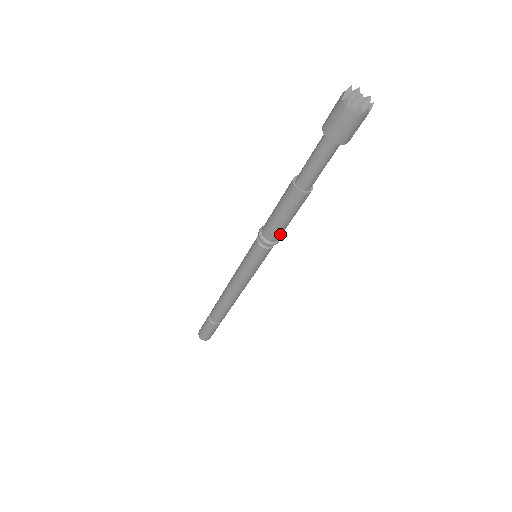
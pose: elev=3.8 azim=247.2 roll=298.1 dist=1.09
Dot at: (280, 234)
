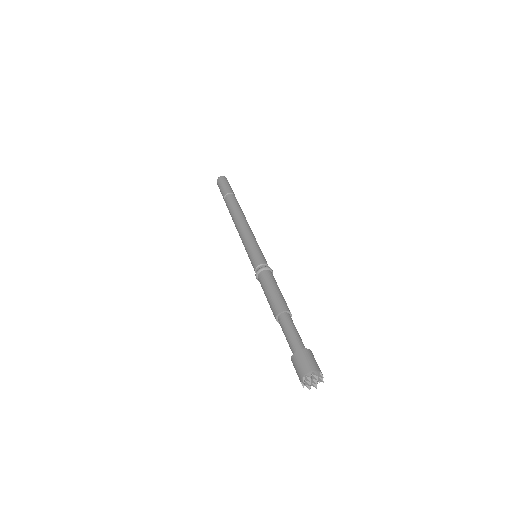
Dot at: occluded
